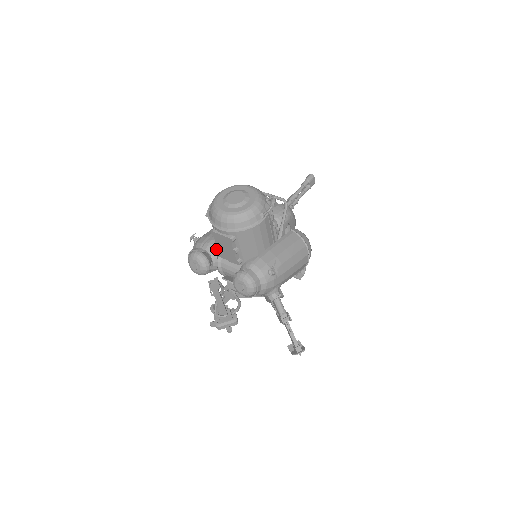
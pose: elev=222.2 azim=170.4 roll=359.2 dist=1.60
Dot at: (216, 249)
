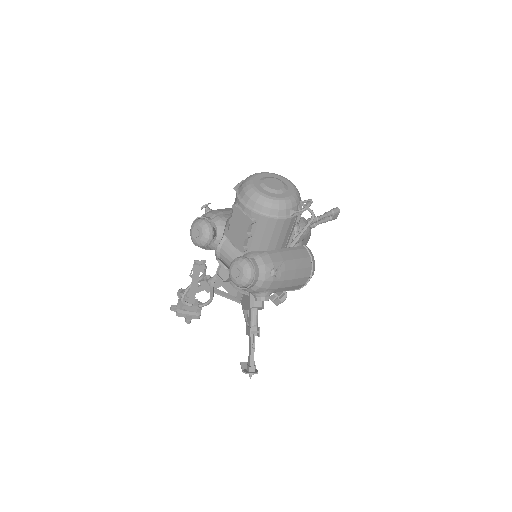
Dot at: occluded
